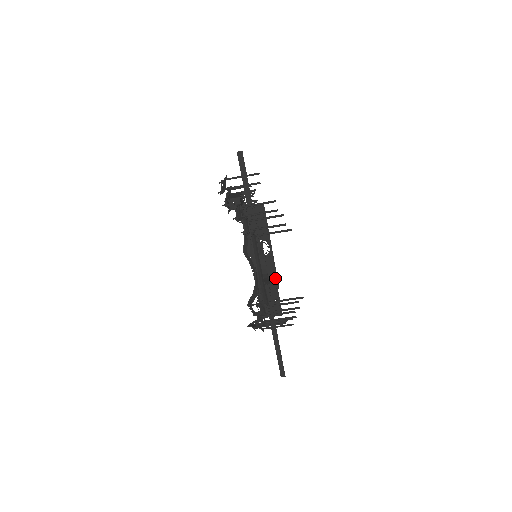
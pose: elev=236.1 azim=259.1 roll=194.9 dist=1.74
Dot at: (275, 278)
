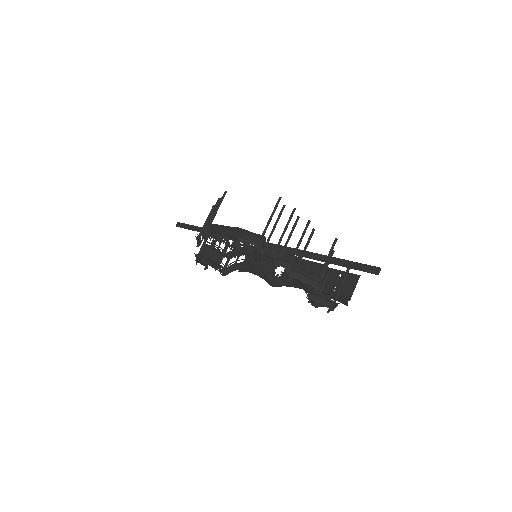
Dot at: (315, 265)
